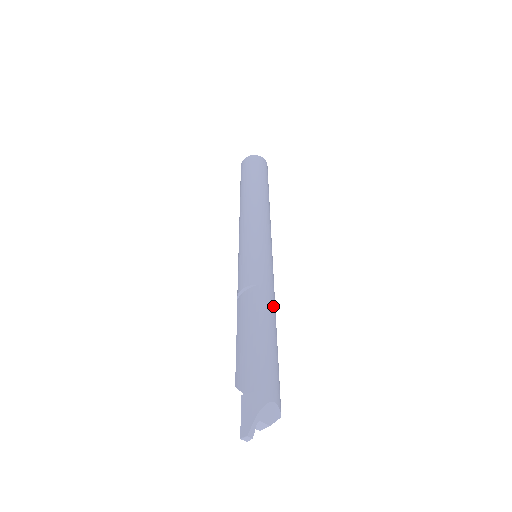
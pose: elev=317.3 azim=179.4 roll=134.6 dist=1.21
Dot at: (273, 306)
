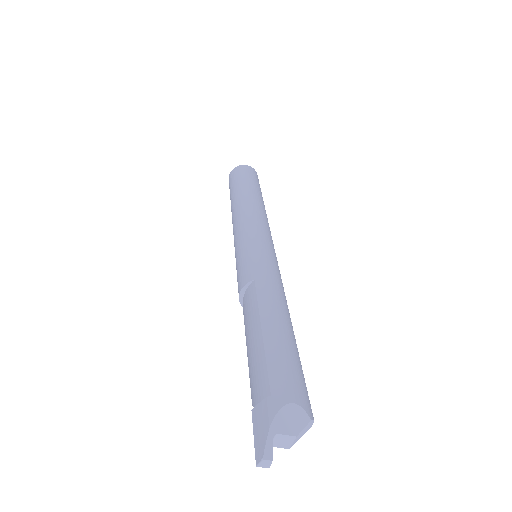
Dot at: (278, 295)
